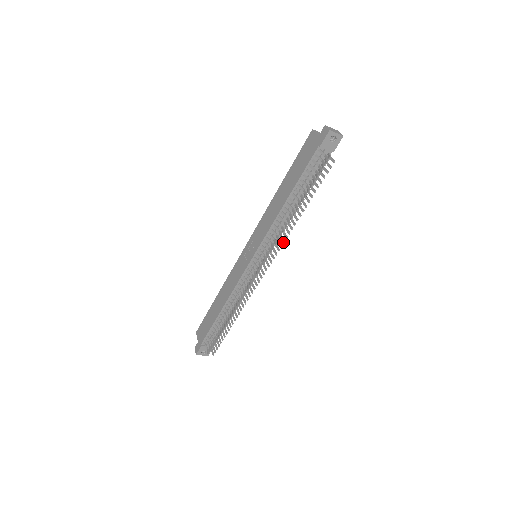
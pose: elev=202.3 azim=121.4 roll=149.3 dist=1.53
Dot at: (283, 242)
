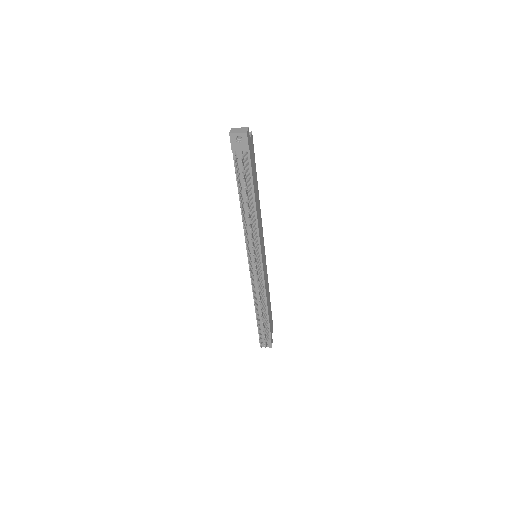
Dot at: occluded
